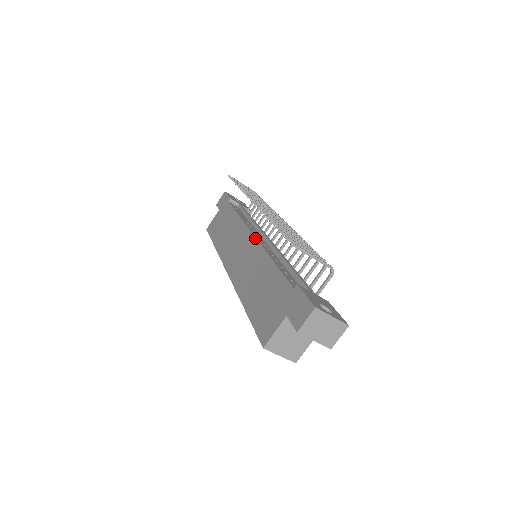
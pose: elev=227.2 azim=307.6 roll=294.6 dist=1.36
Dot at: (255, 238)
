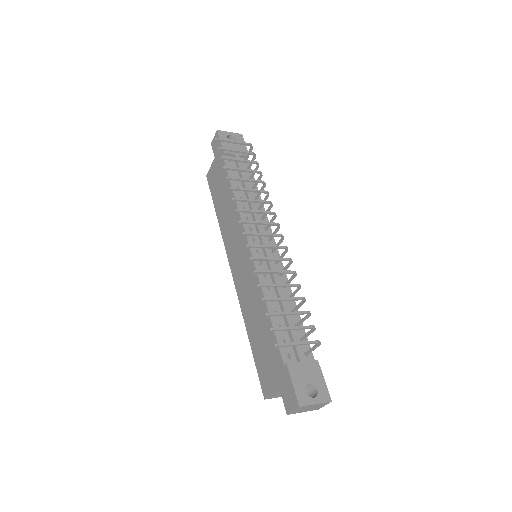
Dot at: (251, 255)
